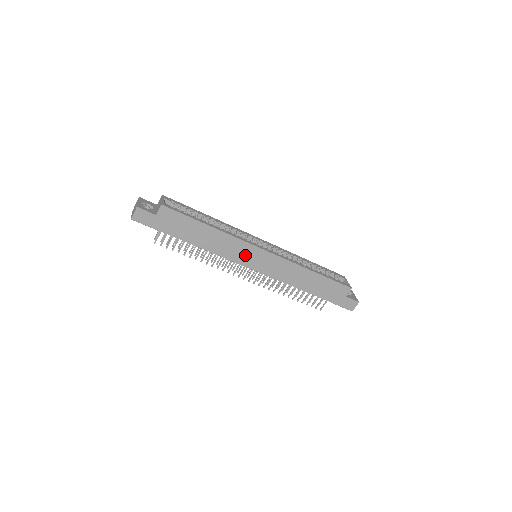
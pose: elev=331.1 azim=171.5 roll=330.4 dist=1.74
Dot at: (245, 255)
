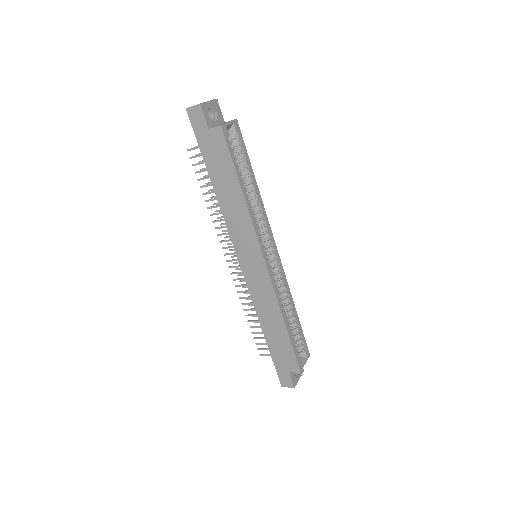
Dot at: (245, 245)
